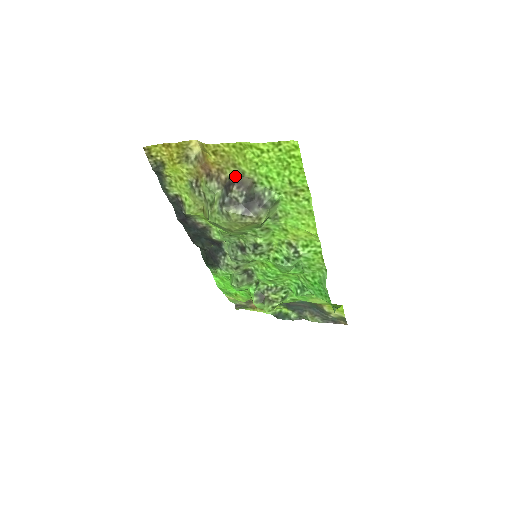
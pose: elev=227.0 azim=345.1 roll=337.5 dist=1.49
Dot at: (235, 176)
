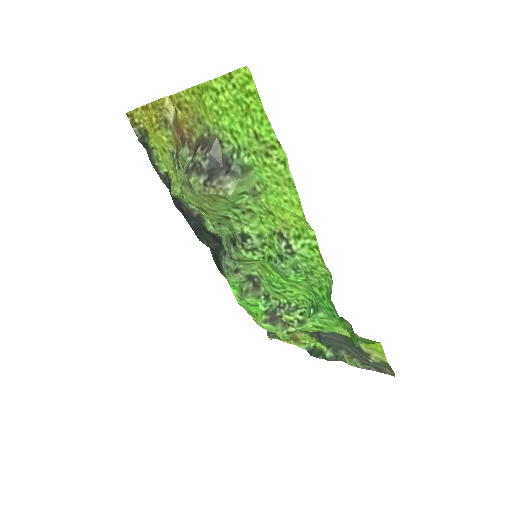
Dot at: (203, 136)
